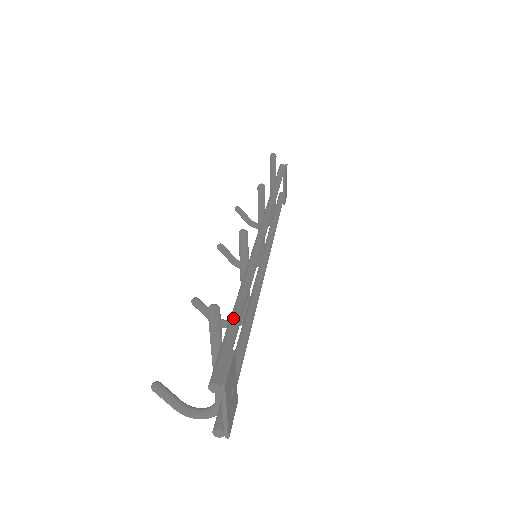
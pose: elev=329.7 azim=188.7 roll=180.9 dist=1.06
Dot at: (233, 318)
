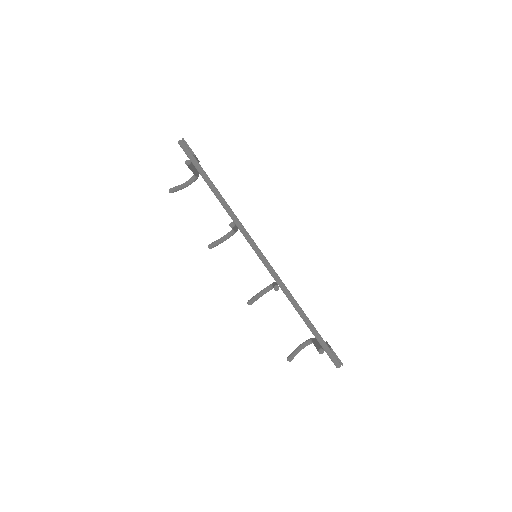
Dot at: (314, 333)
